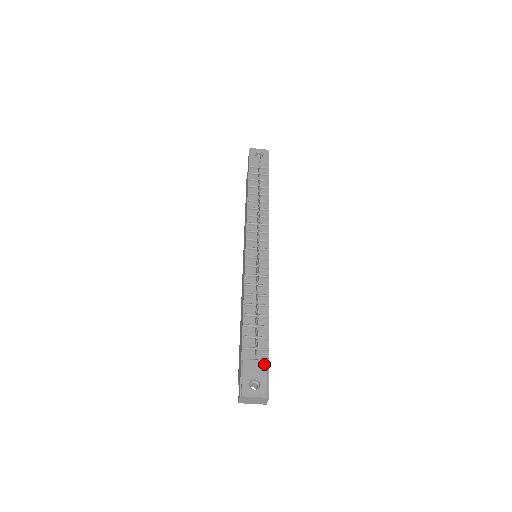
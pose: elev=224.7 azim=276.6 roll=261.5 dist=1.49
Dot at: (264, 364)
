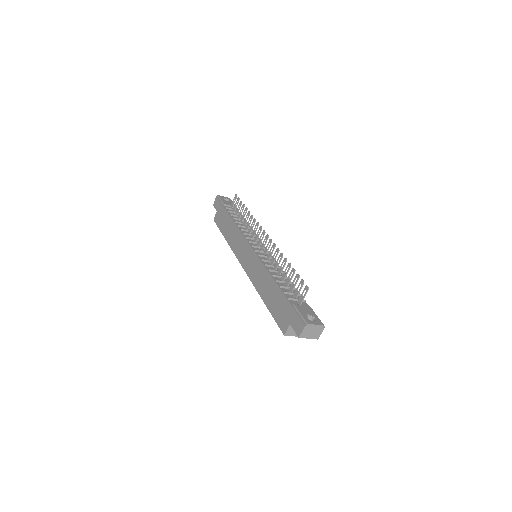
Dot at: (309, 308)
